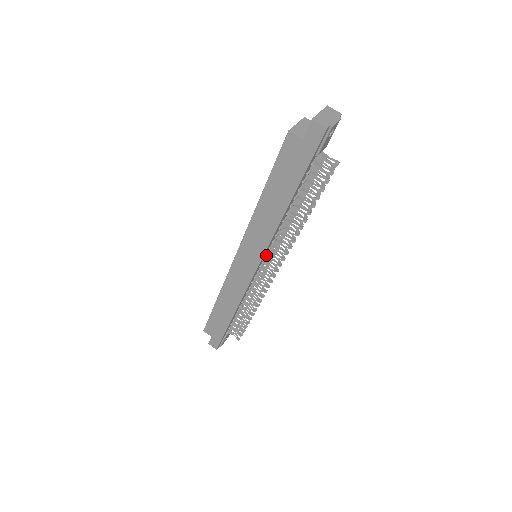
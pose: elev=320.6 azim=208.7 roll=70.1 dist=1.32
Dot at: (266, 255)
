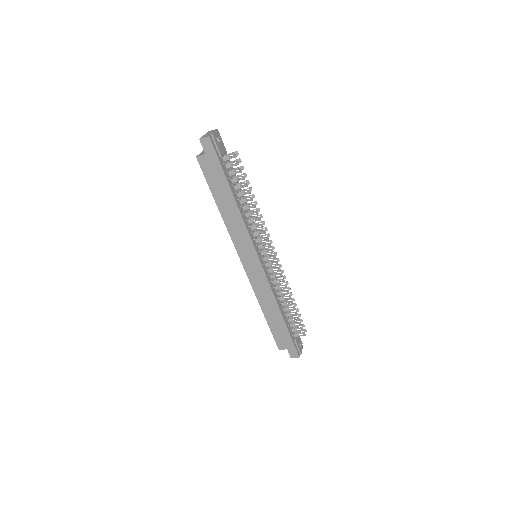
Dot at: (256, 246)
